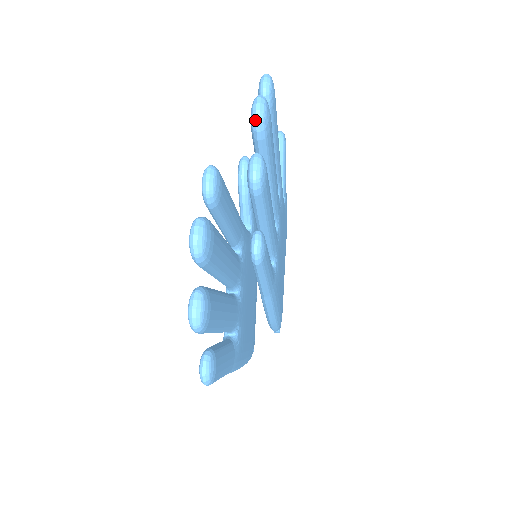
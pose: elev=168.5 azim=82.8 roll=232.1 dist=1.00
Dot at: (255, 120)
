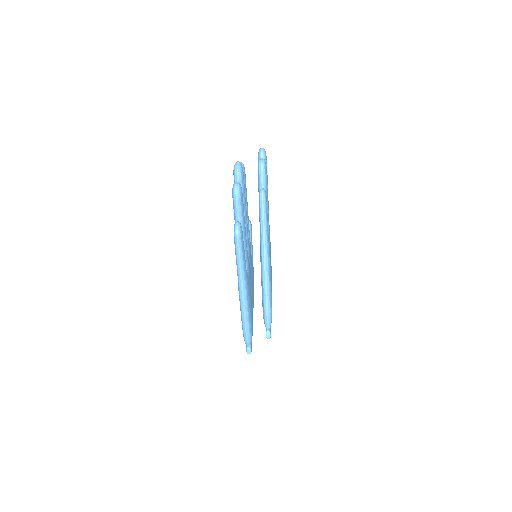
Dot at: (261, 152)
